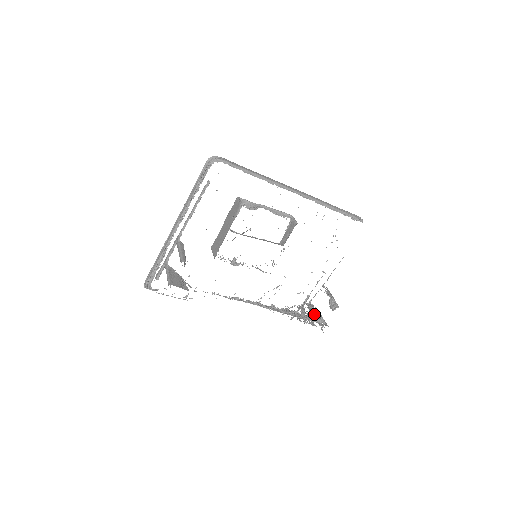
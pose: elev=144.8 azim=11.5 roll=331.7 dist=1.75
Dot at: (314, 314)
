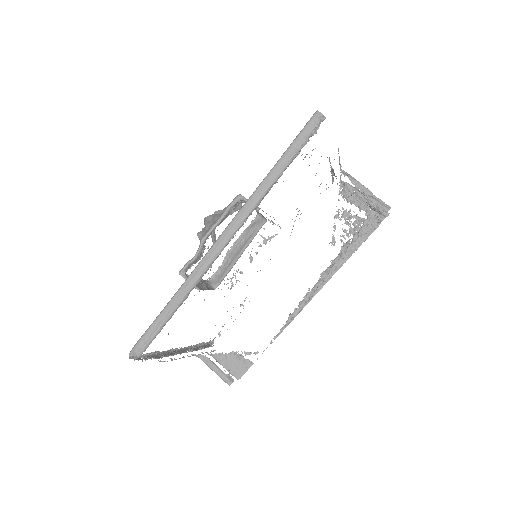
Dot at: (364, 222)
